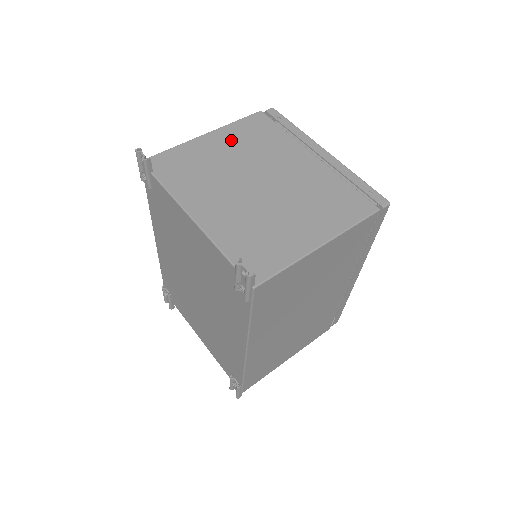
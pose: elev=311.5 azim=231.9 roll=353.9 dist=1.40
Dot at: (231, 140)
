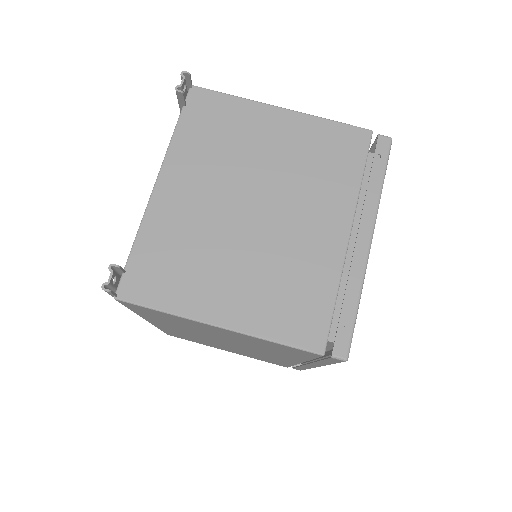
Dot at: (295, 137)
